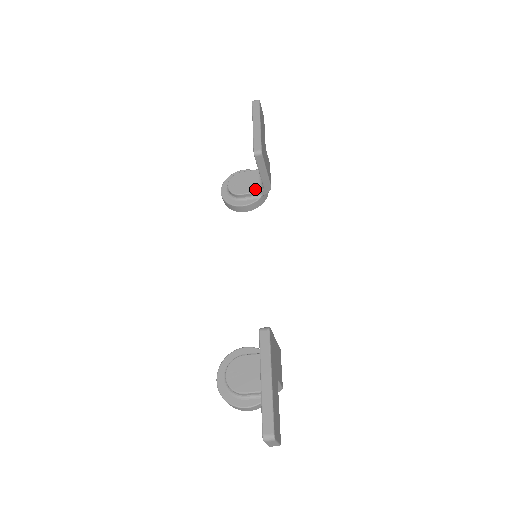
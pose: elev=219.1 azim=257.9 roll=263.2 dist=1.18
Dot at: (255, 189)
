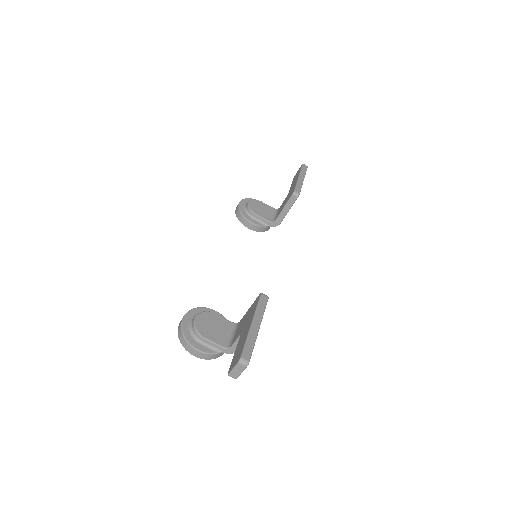
Dot at: (267, 218)
